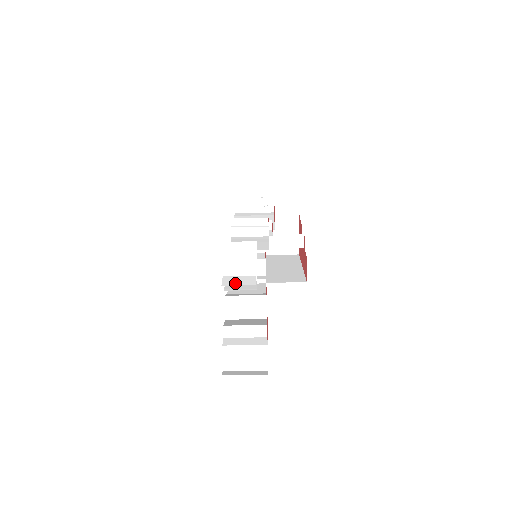
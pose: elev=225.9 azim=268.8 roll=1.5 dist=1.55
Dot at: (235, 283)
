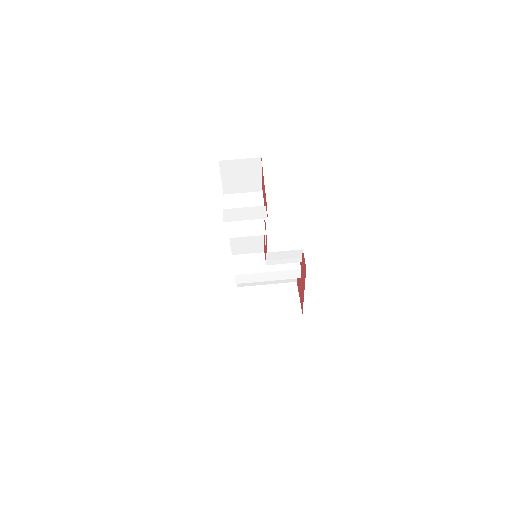
Dot at: occluded
